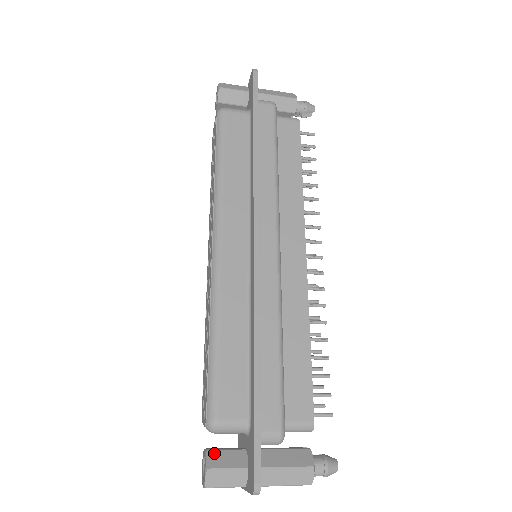
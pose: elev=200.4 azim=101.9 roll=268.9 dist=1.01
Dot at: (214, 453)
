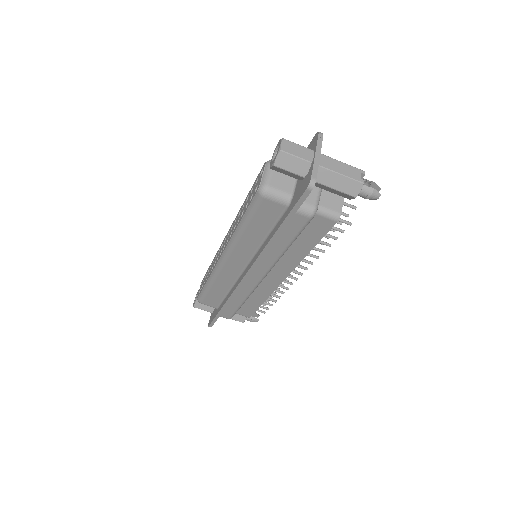
Dot at: occluded
